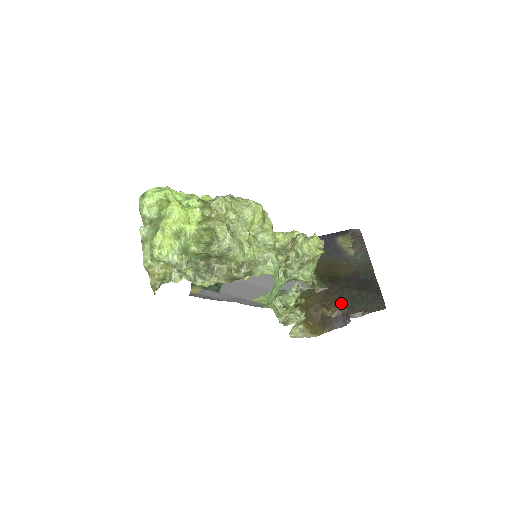
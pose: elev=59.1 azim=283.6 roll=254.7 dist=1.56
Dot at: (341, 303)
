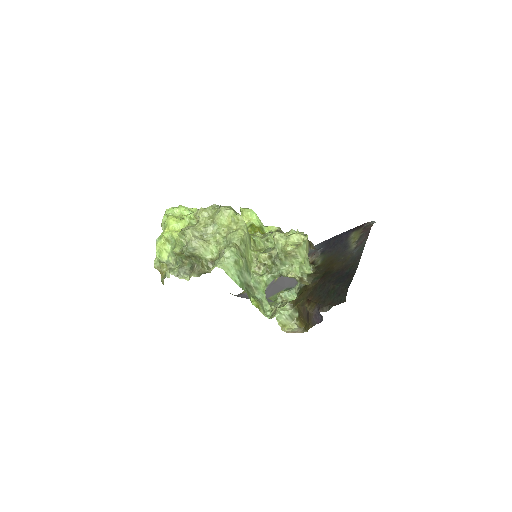
Dot at: (319, 298)
